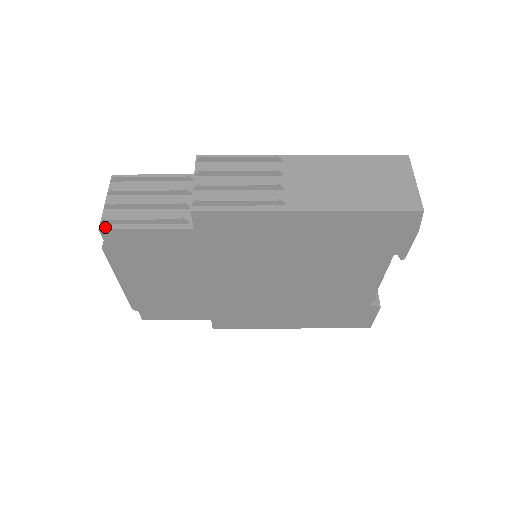
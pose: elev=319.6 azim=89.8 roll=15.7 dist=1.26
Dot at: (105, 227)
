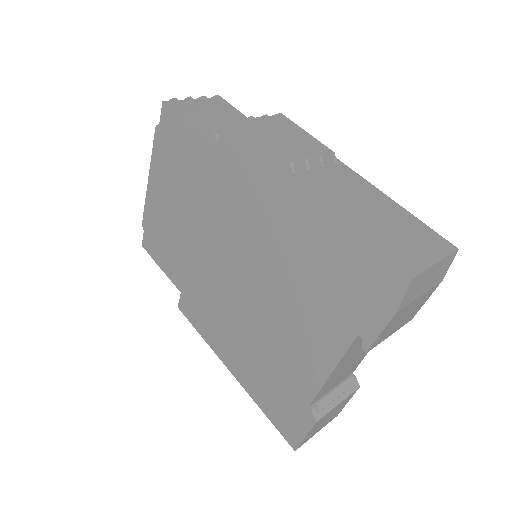
Dot at: (168, 104)
